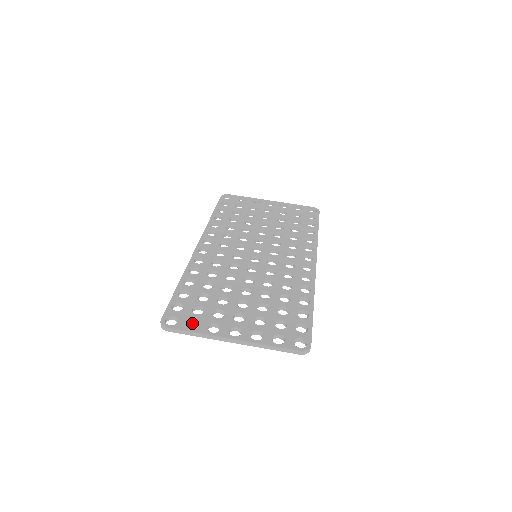
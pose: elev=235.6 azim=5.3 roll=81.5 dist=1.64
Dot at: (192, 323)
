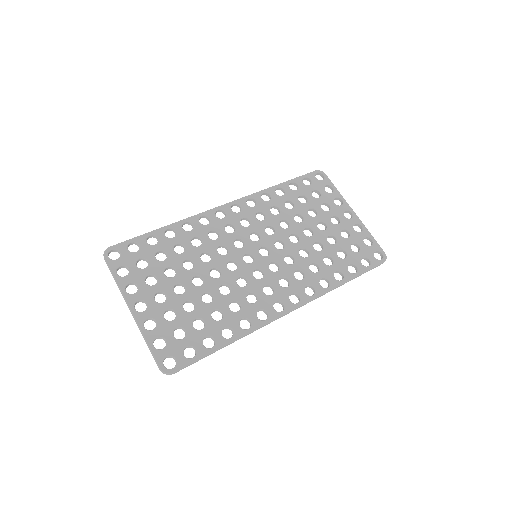
Dot at: (128, 269)
